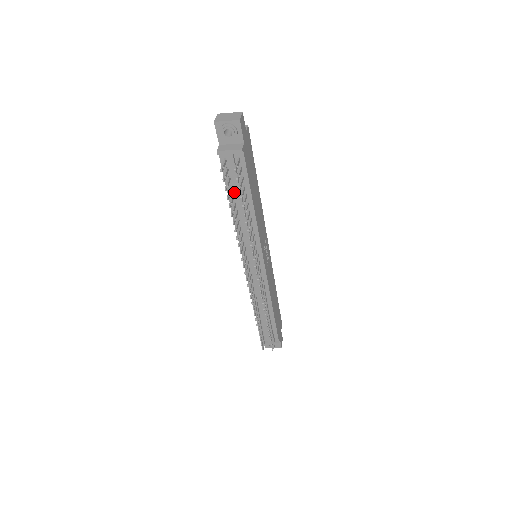
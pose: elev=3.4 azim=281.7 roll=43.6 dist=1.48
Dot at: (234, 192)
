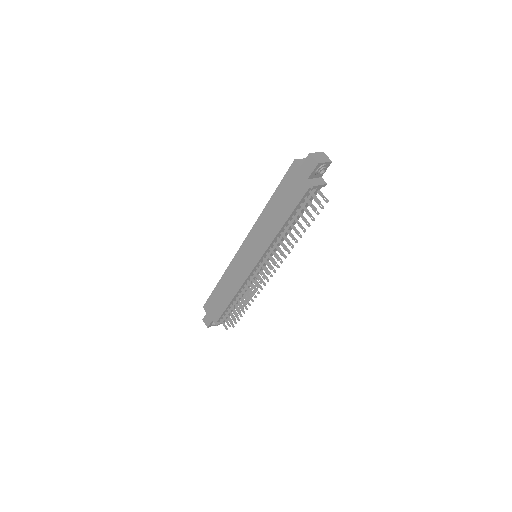
Dot at: (295, 213)
